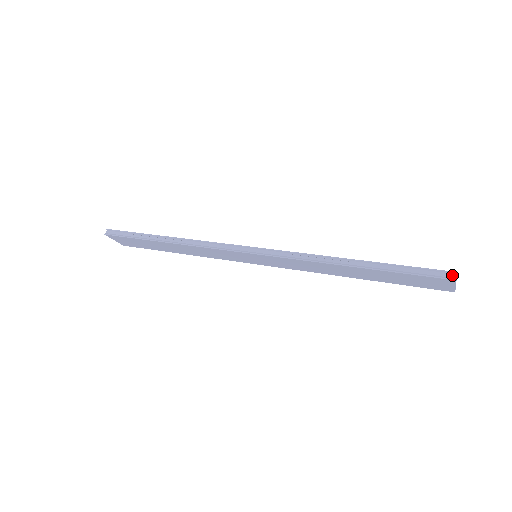
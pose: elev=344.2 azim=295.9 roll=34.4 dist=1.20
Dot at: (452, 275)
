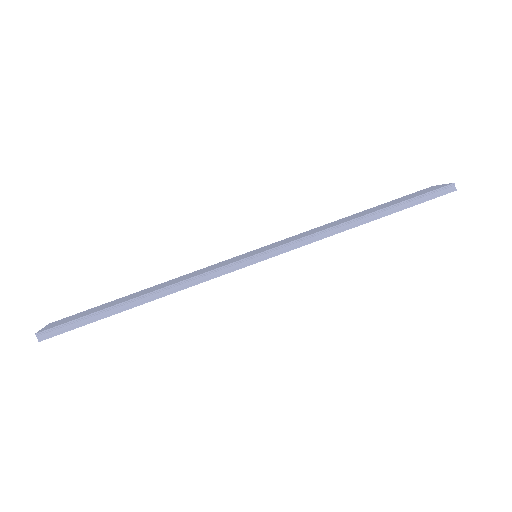
Dot at: (452, 187)
